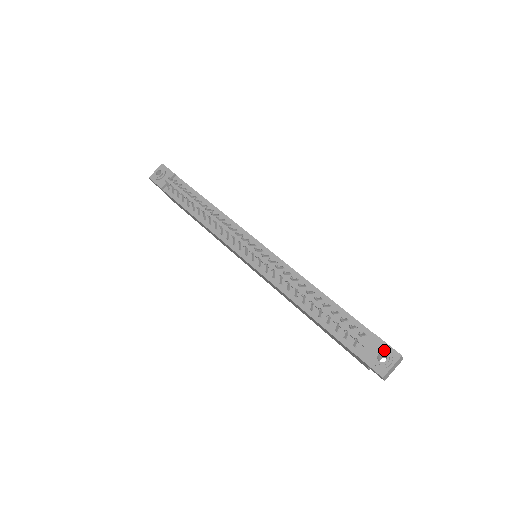
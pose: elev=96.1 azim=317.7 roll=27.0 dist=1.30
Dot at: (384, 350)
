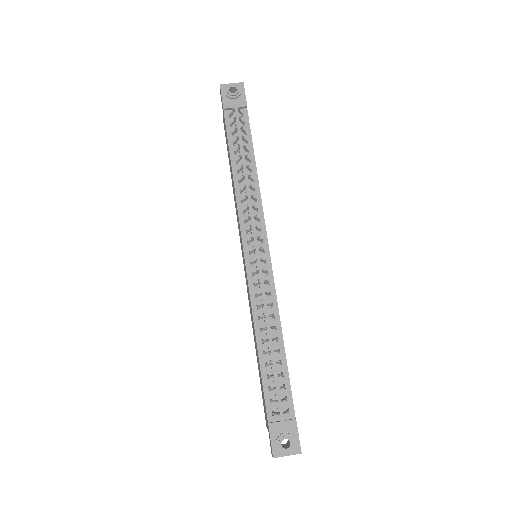
Dot at: (292, 439)
